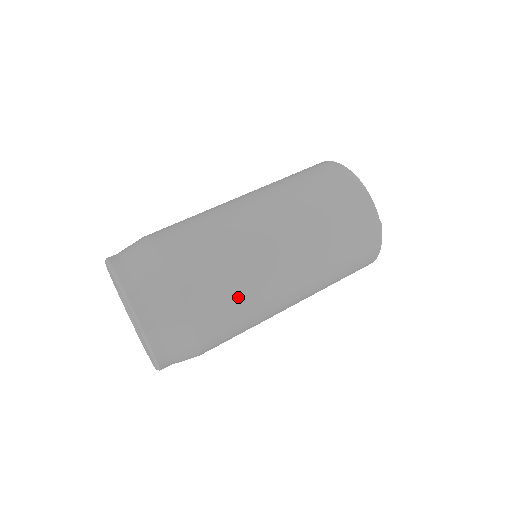
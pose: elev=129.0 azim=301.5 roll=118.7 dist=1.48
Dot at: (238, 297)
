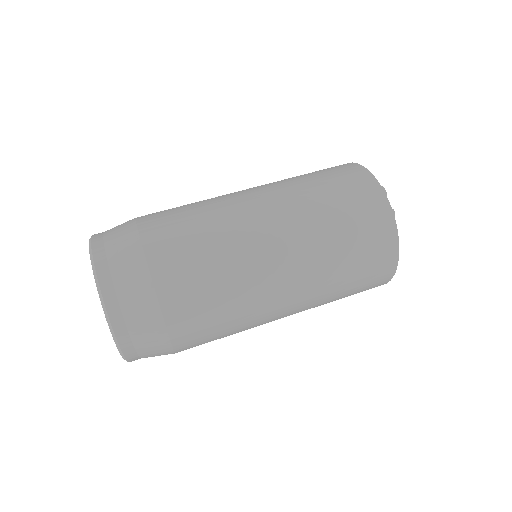
Dot at: (225, 336)
